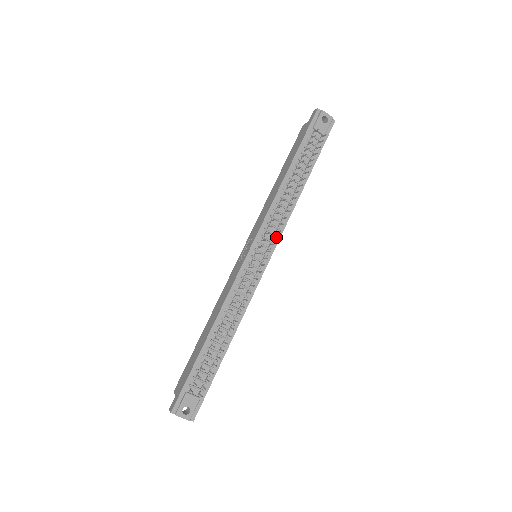
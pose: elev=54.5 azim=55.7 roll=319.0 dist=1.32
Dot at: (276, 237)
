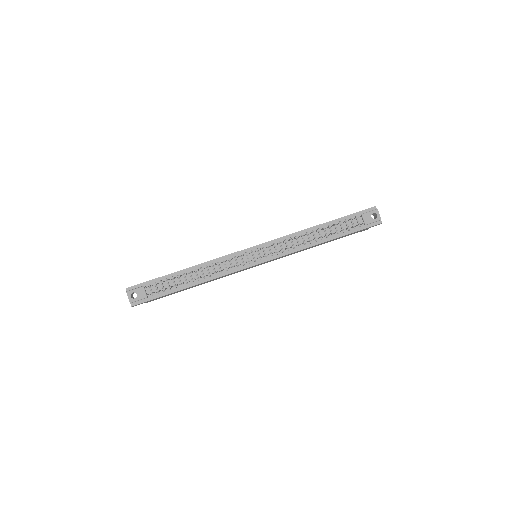
Dot at: occluded
